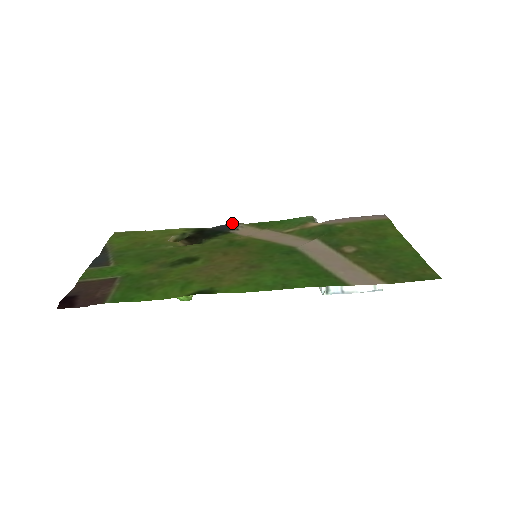
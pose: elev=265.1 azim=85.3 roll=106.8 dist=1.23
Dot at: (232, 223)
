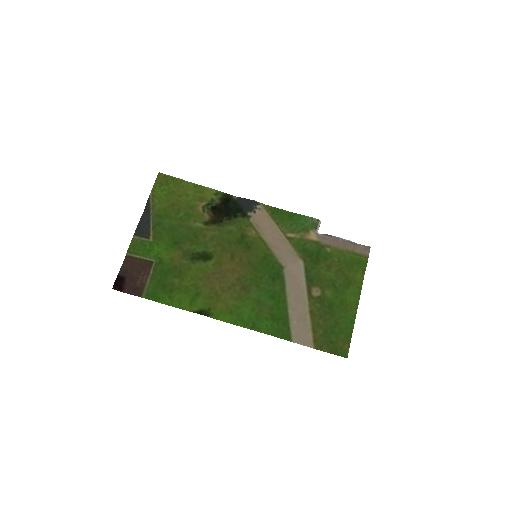
Dot at: (253, 202)
